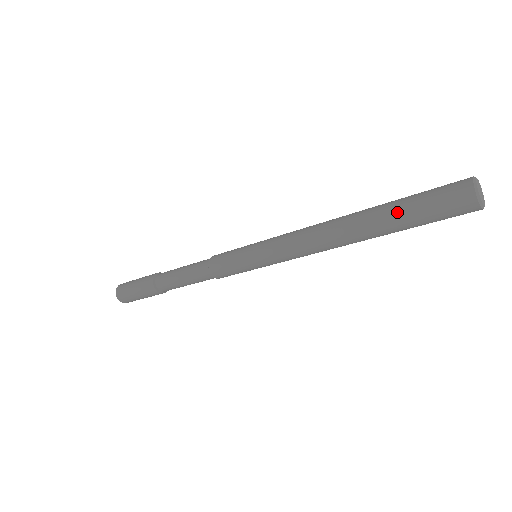
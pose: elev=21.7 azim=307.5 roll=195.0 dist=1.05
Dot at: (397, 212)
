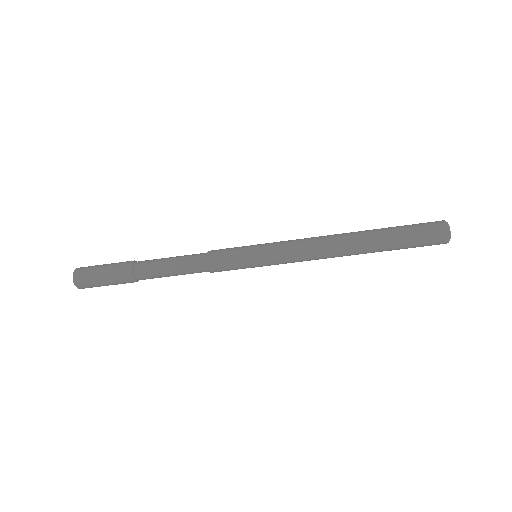
Dot at: (391, 227)
